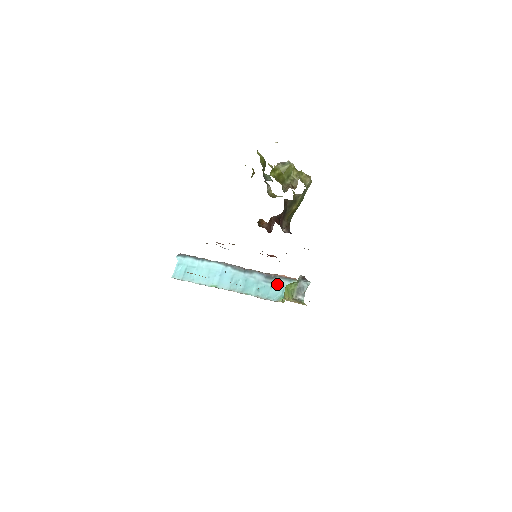
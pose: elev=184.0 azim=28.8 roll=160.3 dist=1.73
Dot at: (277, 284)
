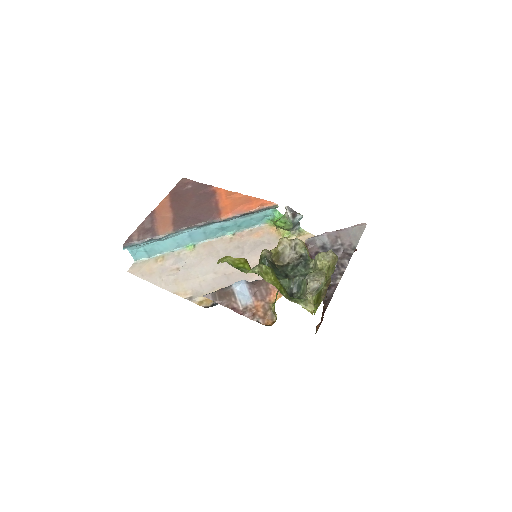
Dot at: (257, 214)
